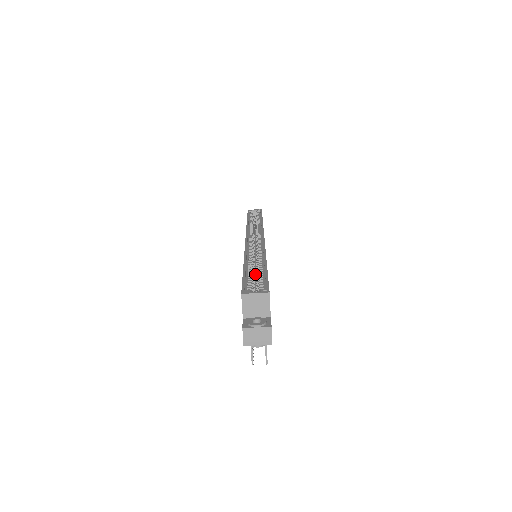
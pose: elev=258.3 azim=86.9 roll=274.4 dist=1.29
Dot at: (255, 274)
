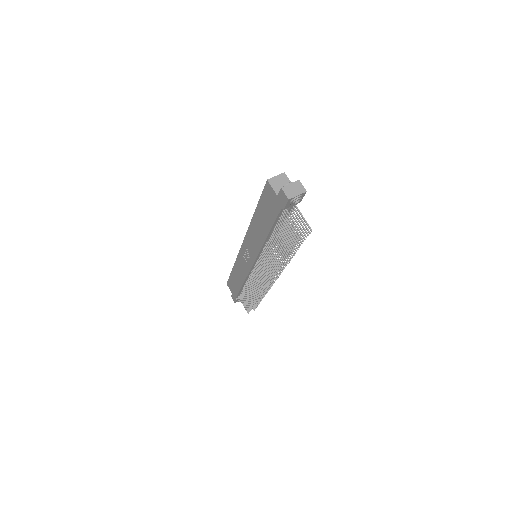
Dot at: occluded
